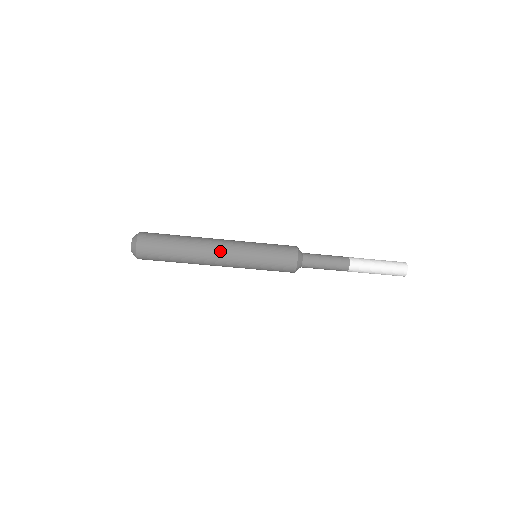
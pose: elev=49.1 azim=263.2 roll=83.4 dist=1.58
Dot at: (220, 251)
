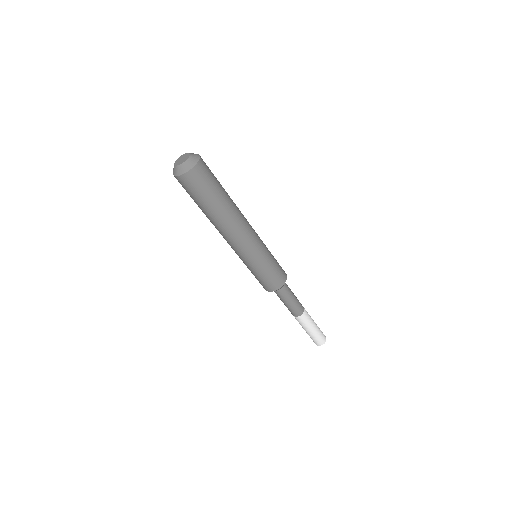
Dot at: (239, 239)
